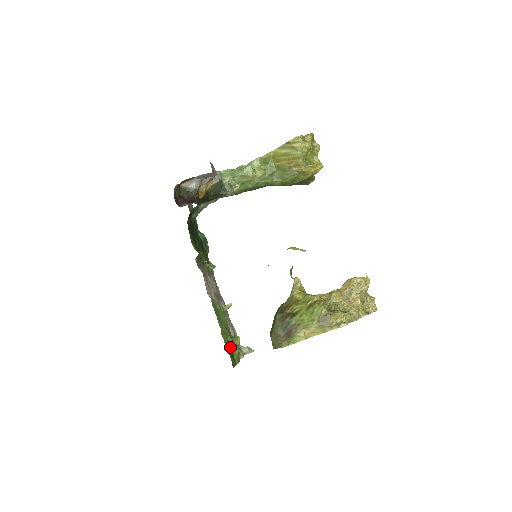
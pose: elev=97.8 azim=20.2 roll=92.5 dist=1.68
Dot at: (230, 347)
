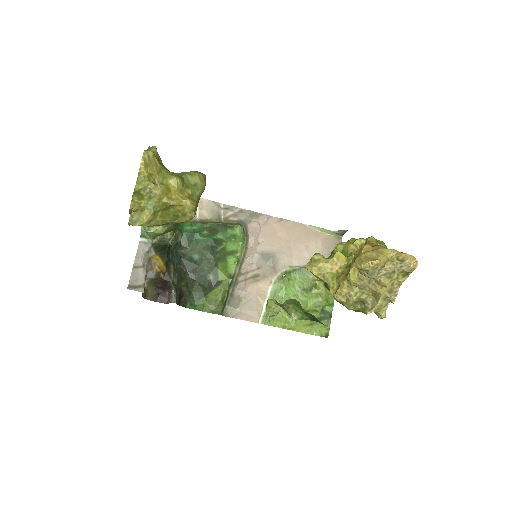
Dot at: (314, 315)
